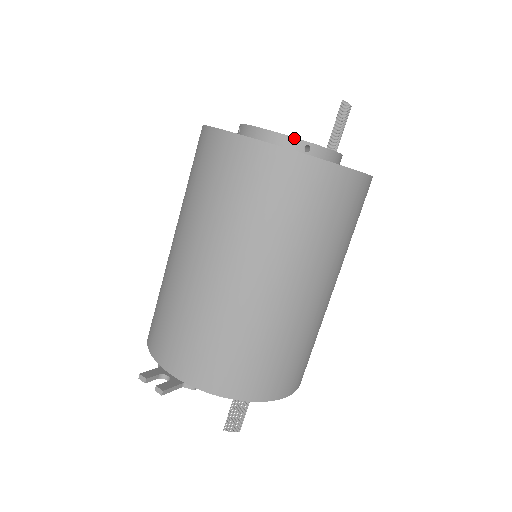
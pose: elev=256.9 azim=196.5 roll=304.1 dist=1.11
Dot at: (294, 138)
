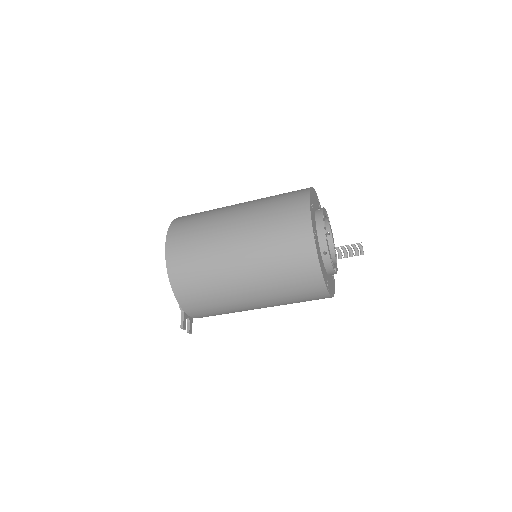
Dot at: occluded
